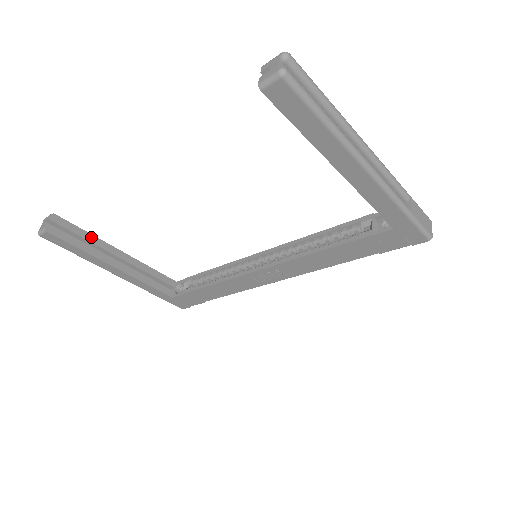
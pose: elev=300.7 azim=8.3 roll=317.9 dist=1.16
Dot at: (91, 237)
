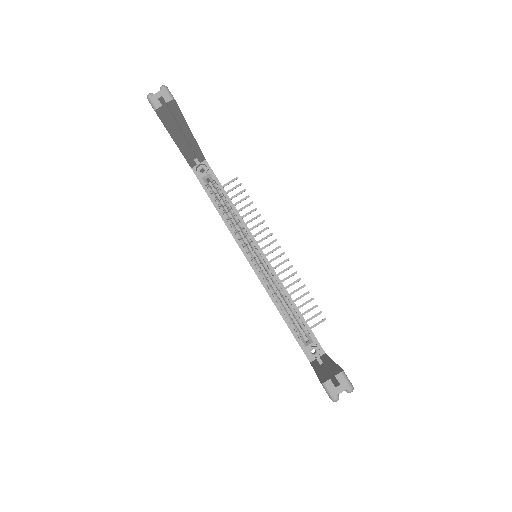
Dot at: (183, 121)
